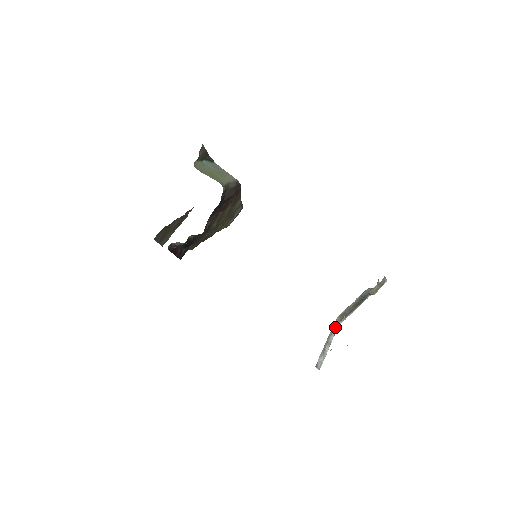
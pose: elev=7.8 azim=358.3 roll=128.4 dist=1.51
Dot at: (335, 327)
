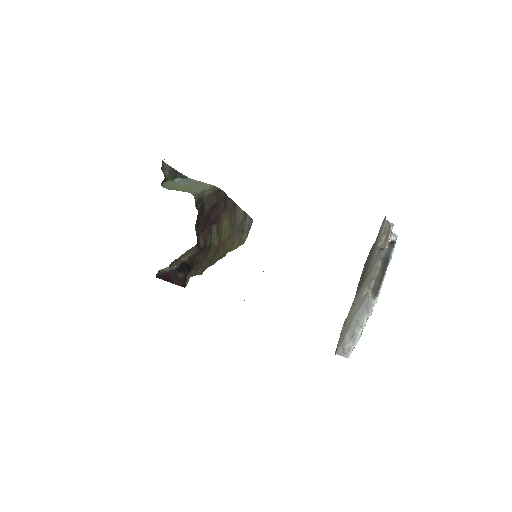
Dot at: (369, 306)
